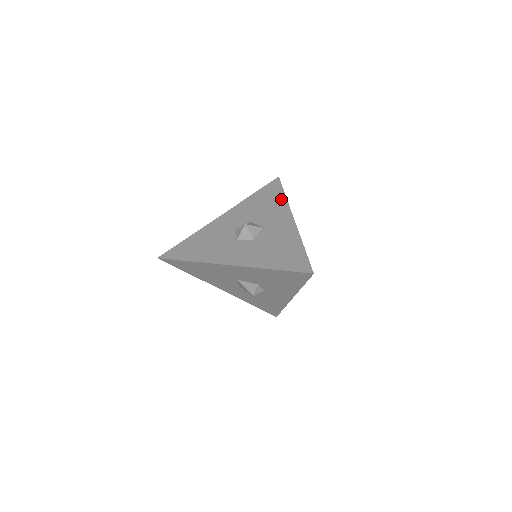
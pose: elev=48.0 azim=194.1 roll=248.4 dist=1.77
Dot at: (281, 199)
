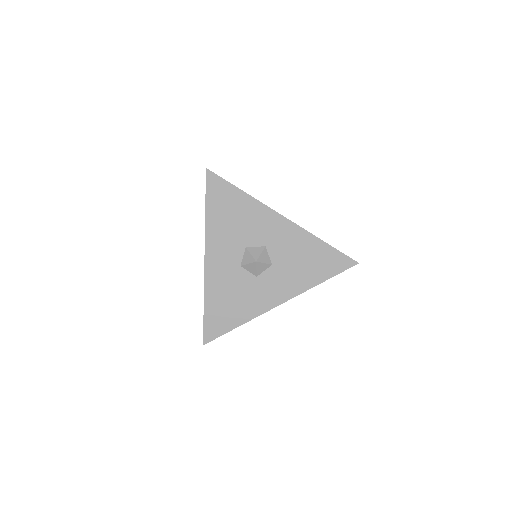
Dot at: (245, 200)
